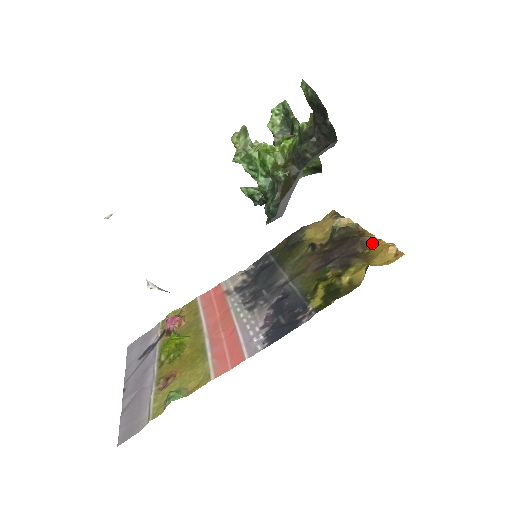
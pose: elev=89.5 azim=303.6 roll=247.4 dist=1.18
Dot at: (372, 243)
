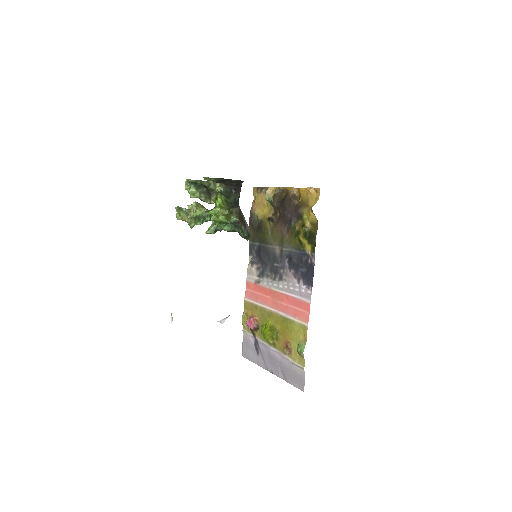
Dot at: (297, 192)
